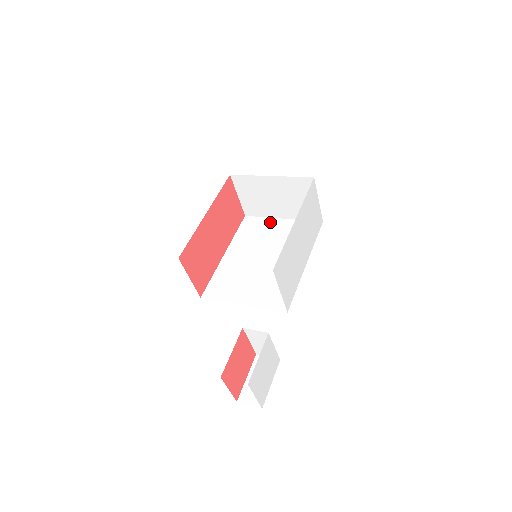
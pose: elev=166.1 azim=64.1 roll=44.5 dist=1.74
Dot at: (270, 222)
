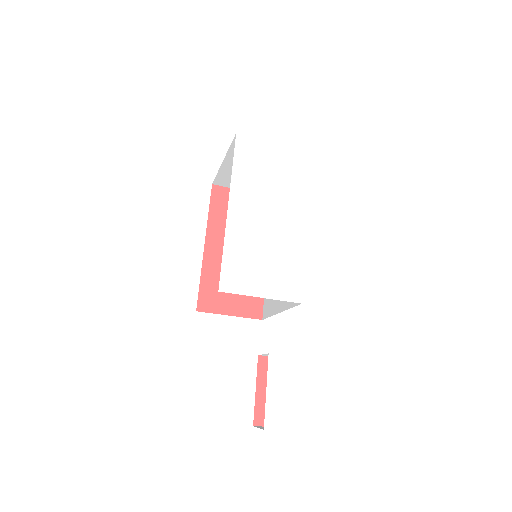
Dot at: occluded
